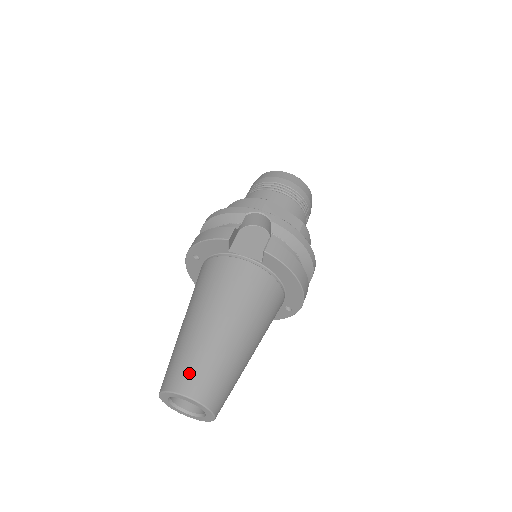
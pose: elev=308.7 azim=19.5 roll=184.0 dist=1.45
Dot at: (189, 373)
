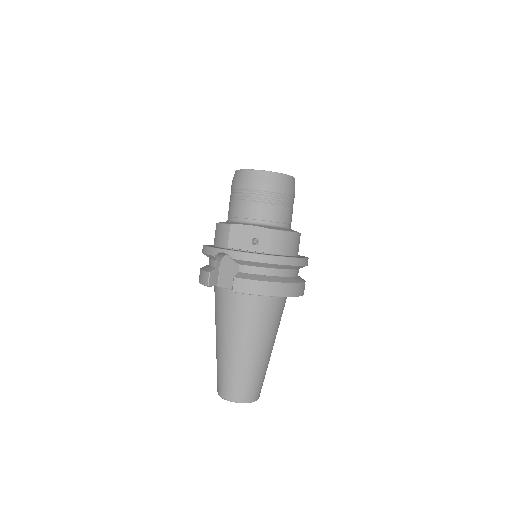
Dot at: (223, 385)
